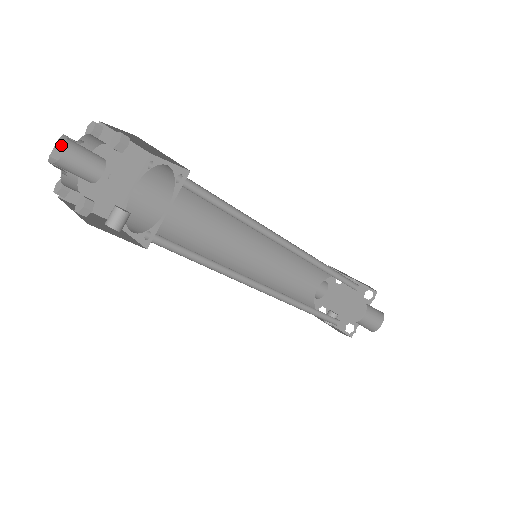
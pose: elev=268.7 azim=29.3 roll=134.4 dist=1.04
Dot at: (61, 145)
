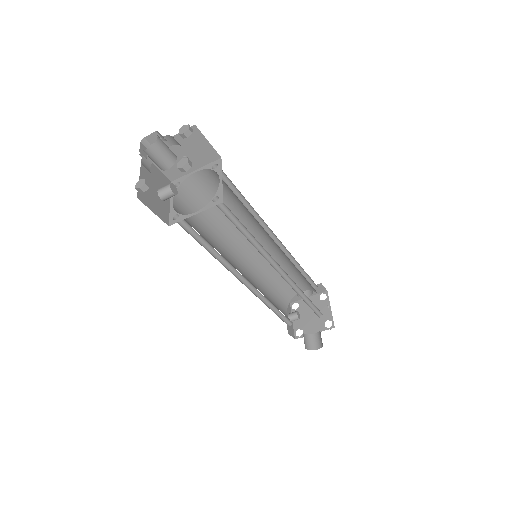
Dot at: (155, 135)
